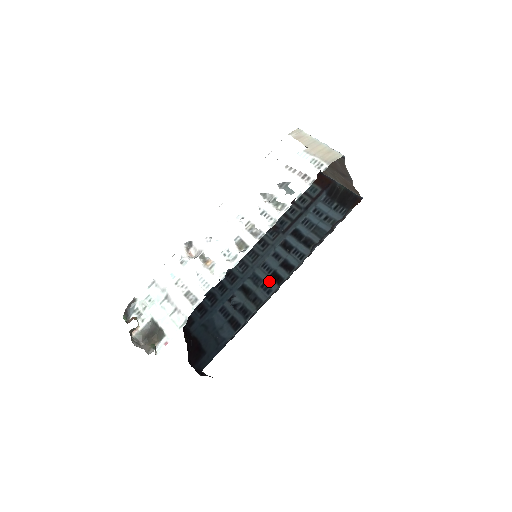
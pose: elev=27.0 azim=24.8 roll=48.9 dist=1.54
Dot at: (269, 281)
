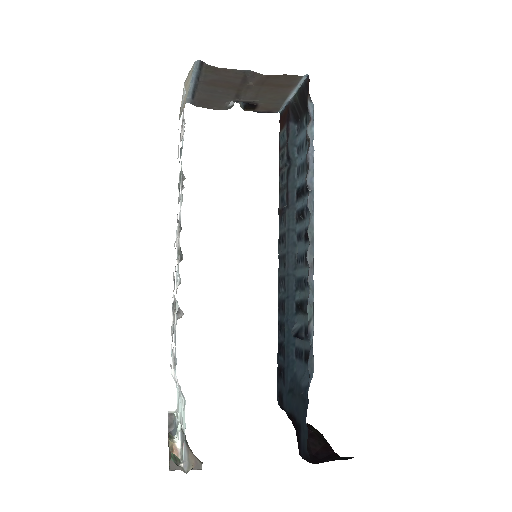
Dot at: (307, 270)
